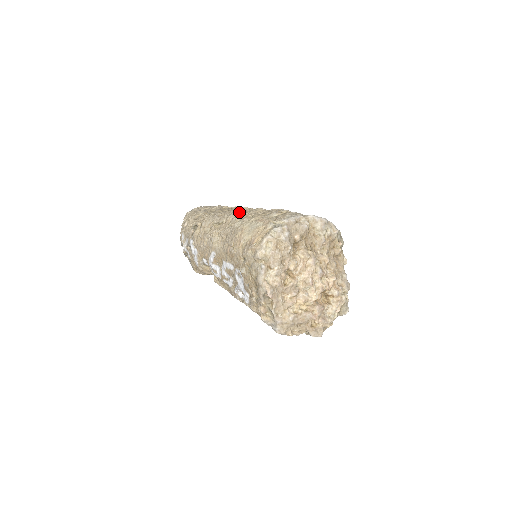
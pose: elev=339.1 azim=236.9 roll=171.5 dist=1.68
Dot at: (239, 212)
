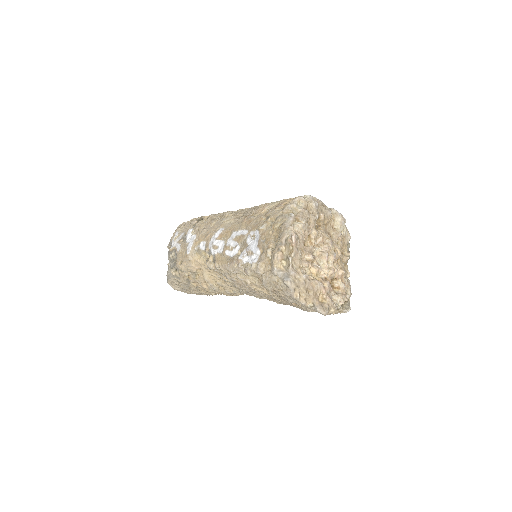
Dot at: occluded
